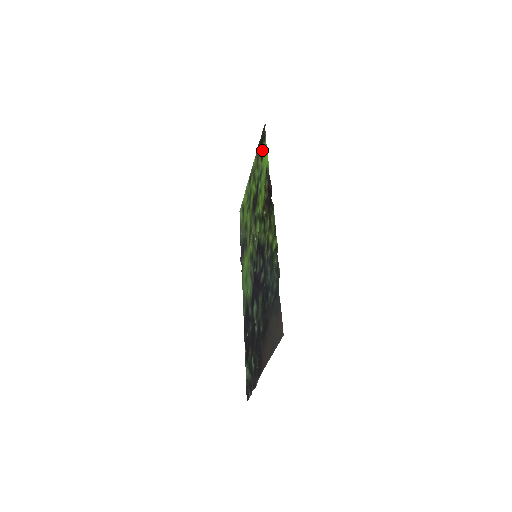
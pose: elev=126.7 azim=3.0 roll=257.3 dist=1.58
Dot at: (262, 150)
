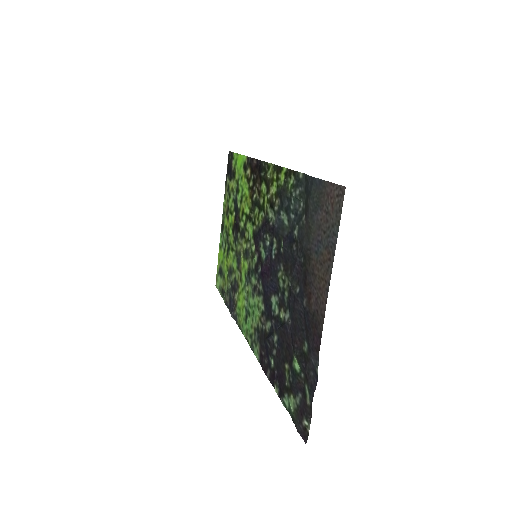
Dot at: (232, 168)
